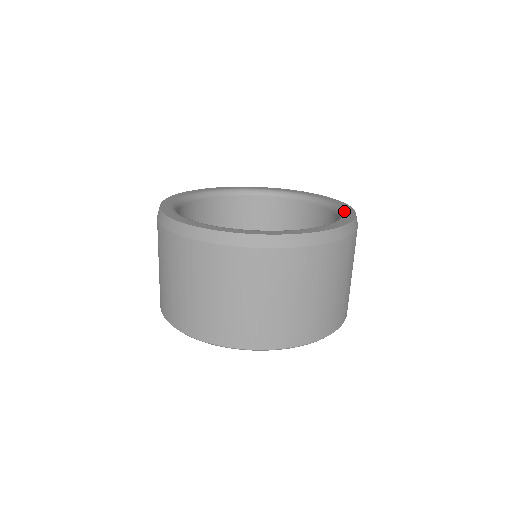
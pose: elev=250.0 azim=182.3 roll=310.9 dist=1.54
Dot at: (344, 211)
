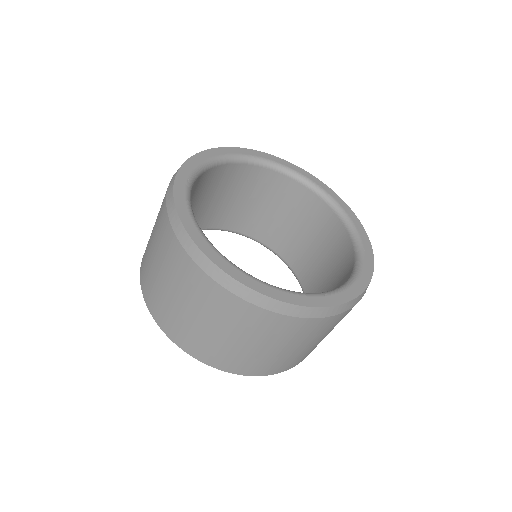
Dot at: (333, 198)
